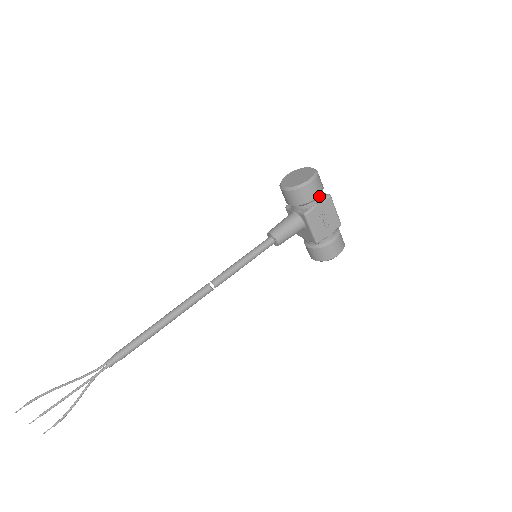
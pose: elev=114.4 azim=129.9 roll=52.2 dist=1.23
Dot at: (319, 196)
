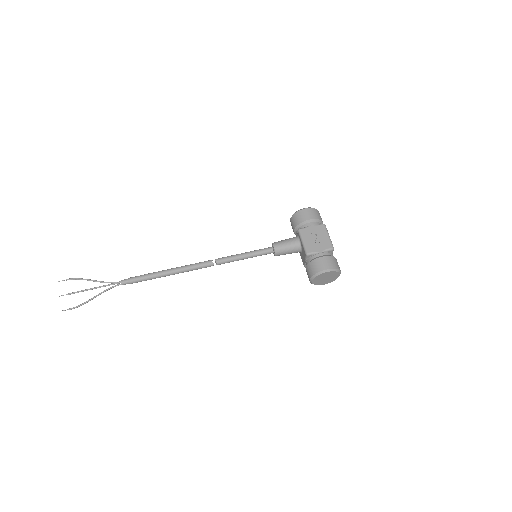
Dot at: (314, 222)
